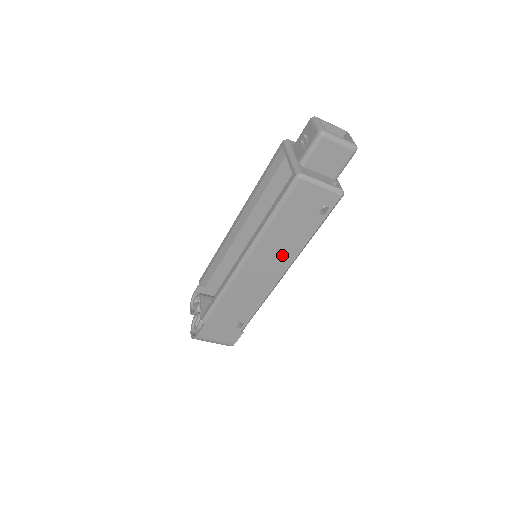
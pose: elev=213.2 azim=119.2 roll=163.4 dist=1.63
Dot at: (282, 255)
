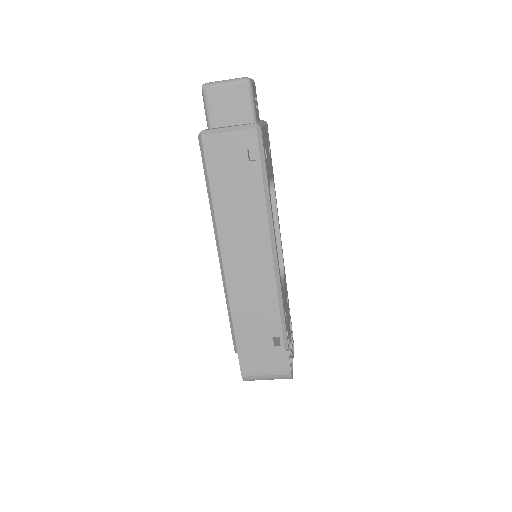
Dot at: (252, 230)
